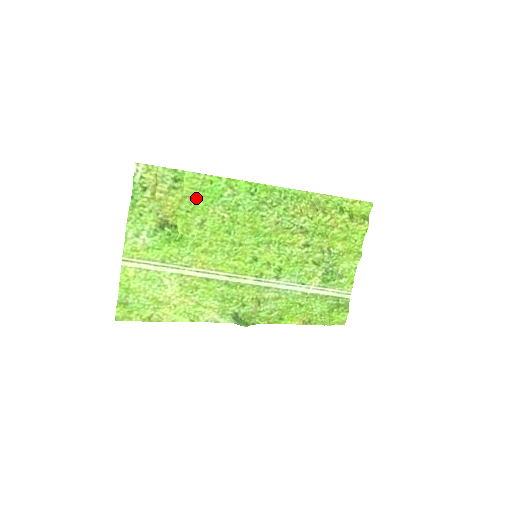
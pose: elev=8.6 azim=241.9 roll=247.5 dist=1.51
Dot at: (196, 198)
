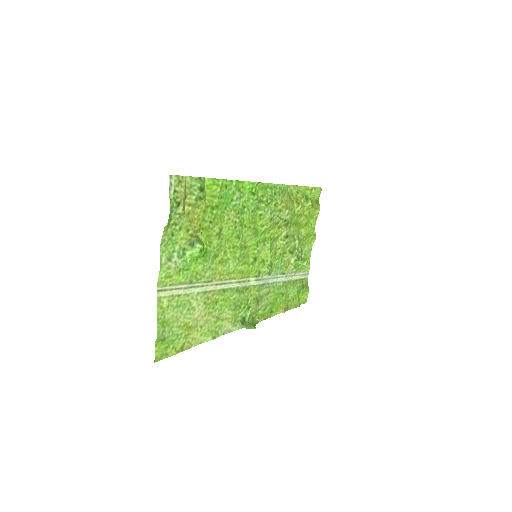
Dot at: (216, 206)
